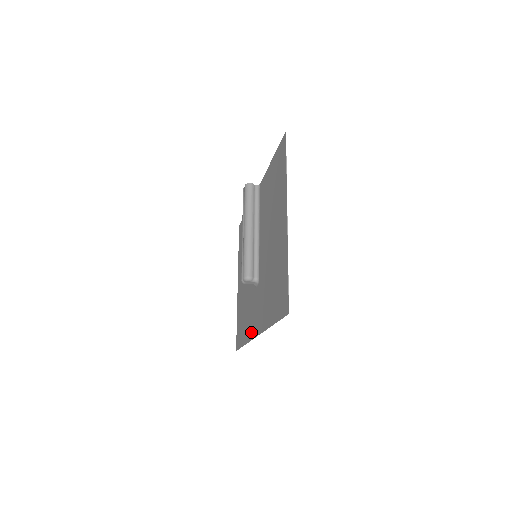
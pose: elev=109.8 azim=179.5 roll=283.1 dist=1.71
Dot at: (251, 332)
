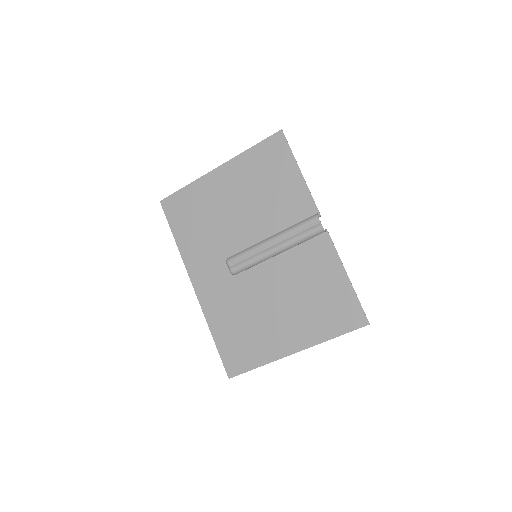
Dot at: (191, 265)
